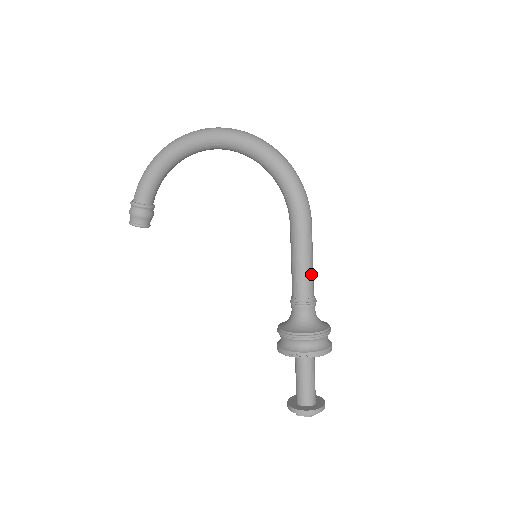
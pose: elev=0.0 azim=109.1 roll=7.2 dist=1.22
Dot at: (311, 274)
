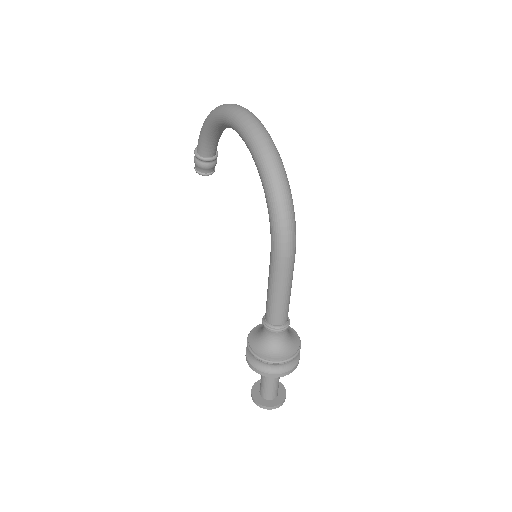
Dot at: (280, 306)
